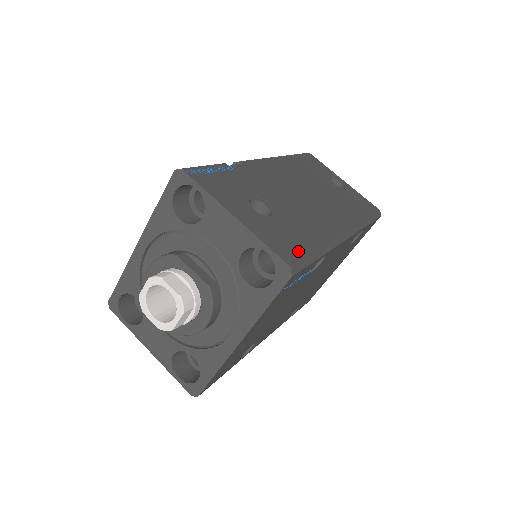
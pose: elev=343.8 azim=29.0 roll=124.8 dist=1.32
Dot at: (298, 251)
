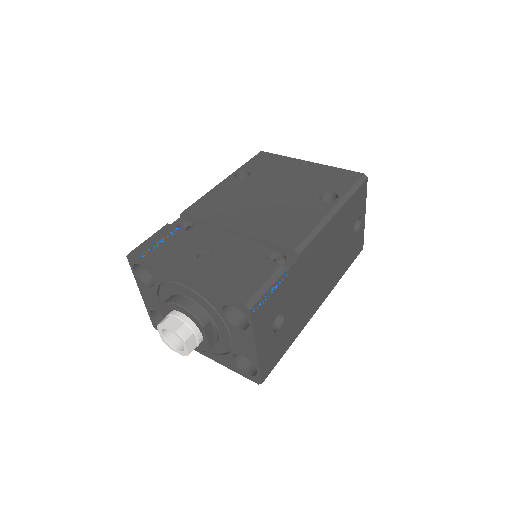
Dot at: (275, 361)
